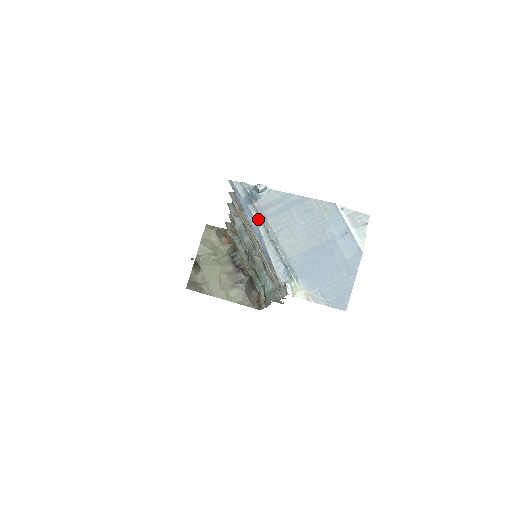
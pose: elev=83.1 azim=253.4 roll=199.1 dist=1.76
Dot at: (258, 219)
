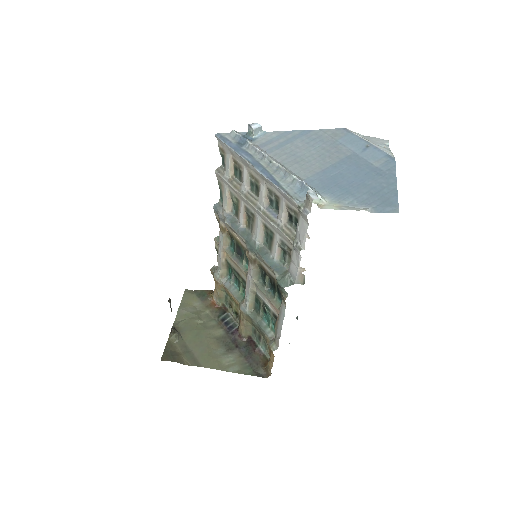
Dot at: (256, 155)
